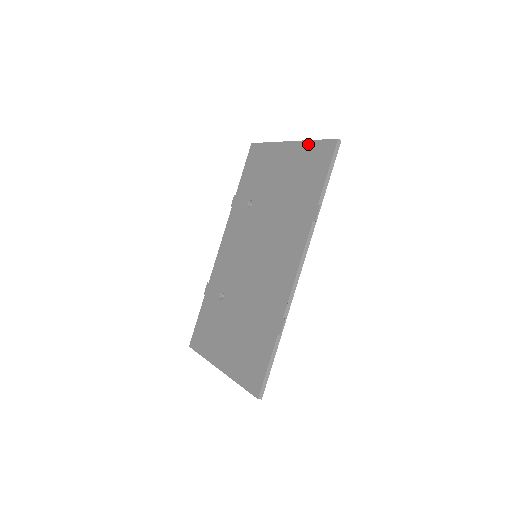
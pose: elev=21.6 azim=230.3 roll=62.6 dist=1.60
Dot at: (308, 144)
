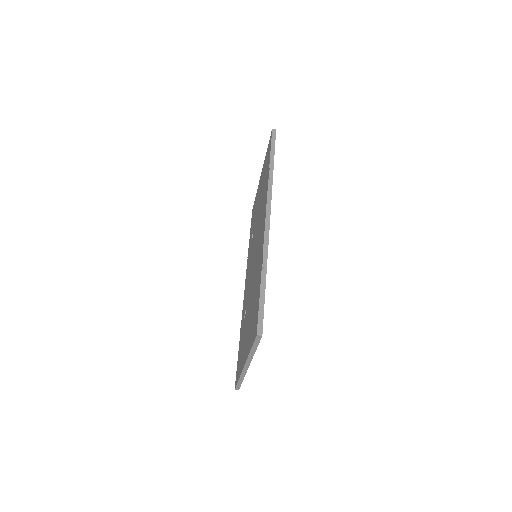
Dot at: (265, 157)
